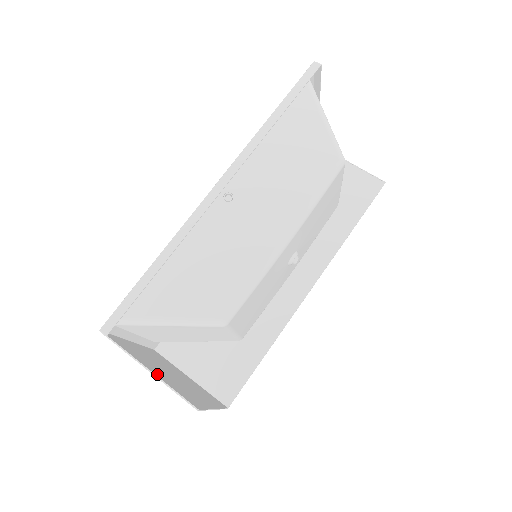
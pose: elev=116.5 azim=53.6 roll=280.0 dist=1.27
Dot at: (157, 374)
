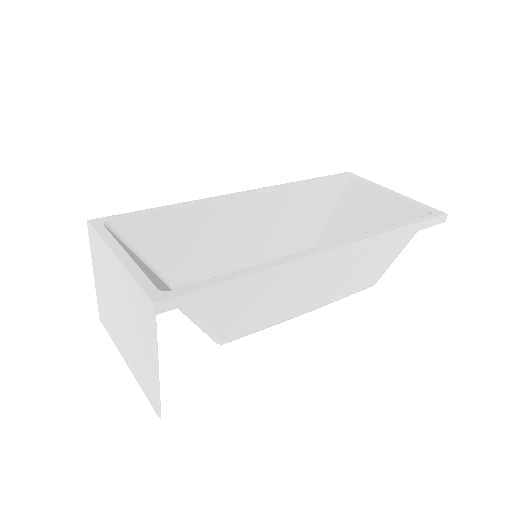
Dot at: (152, 364)
